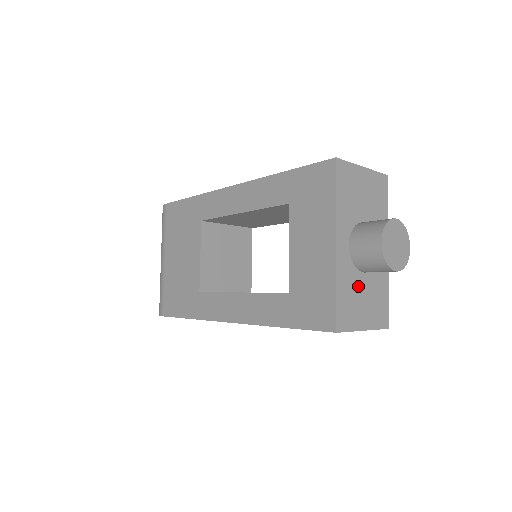
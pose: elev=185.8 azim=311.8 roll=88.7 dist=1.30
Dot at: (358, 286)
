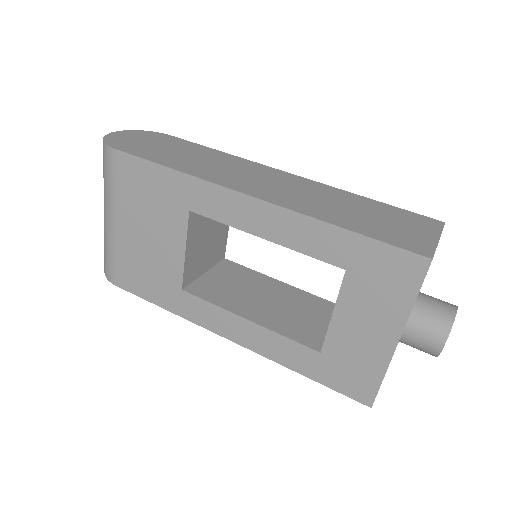
Dot at: occluded
